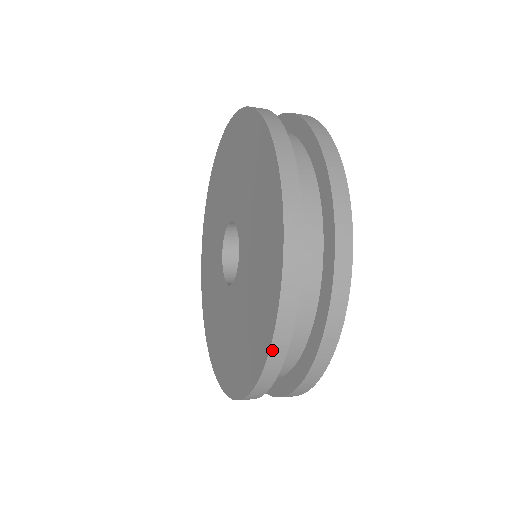
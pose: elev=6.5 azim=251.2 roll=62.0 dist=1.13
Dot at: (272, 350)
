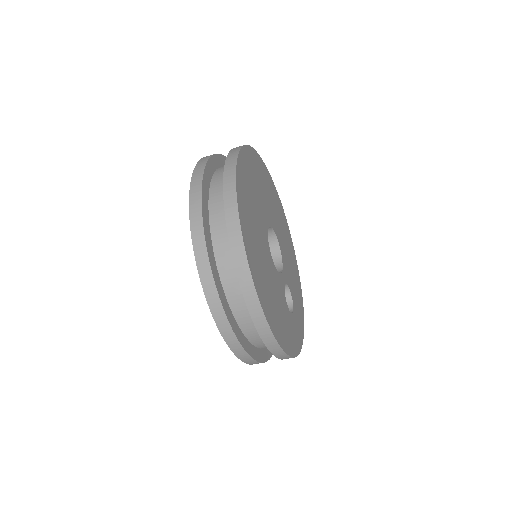
Dot at: (213, 312)
